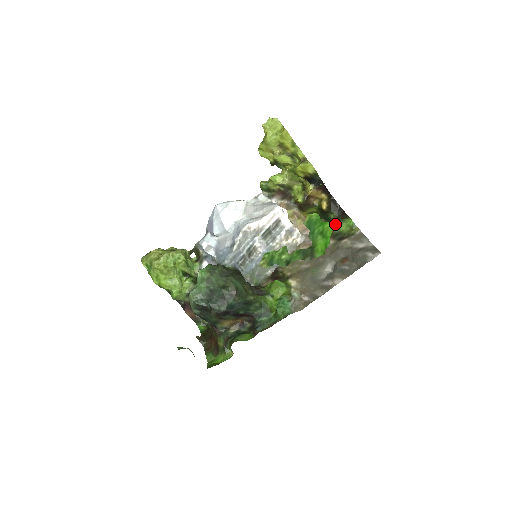
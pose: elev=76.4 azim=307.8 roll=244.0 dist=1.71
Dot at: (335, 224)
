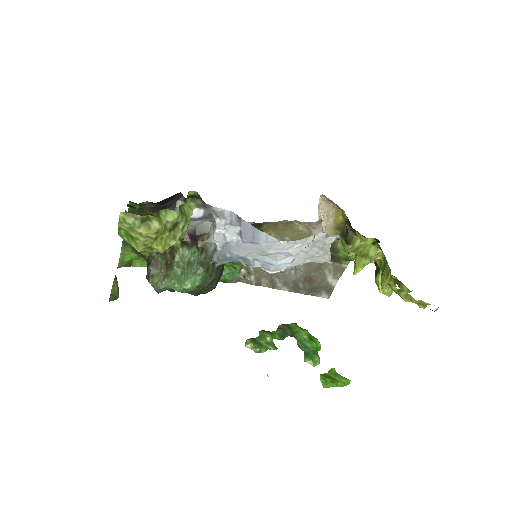
Dot at: occluded
